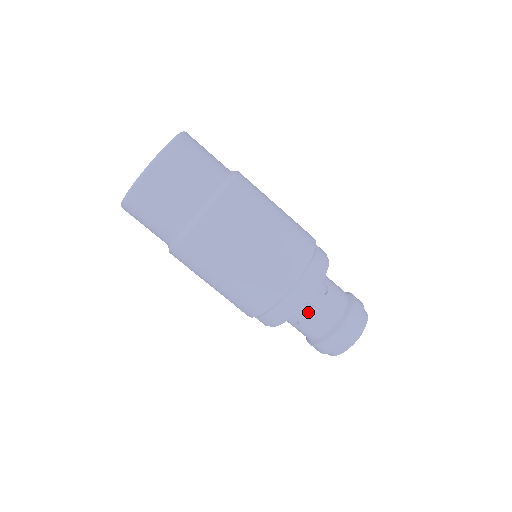
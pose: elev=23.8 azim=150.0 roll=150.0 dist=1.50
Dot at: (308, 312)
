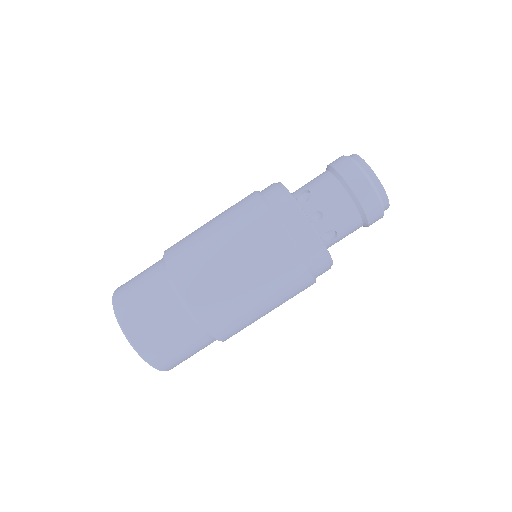
Dot at: (323, 218)
